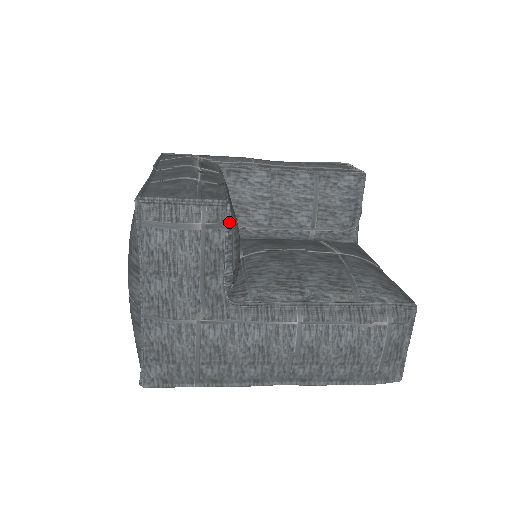
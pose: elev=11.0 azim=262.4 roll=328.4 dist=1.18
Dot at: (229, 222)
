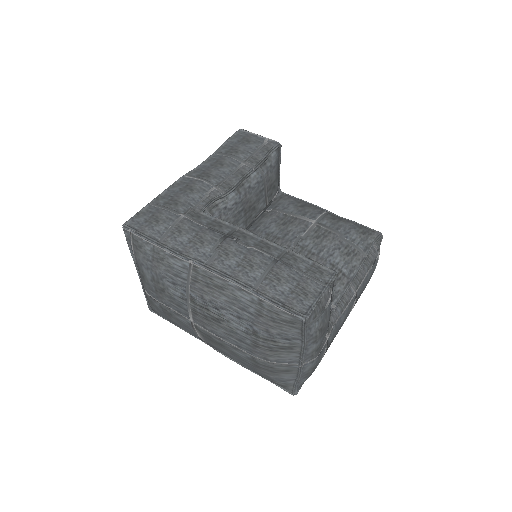
Dot at: occluded
